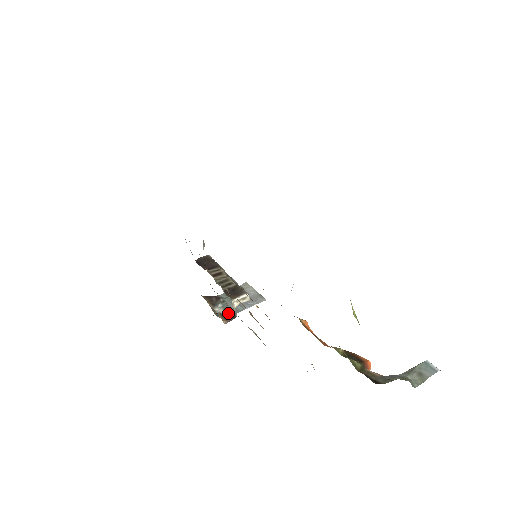
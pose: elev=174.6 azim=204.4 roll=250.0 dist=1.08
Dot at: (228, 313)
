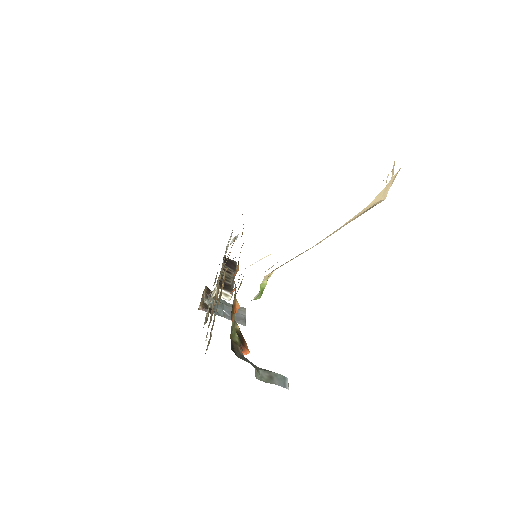
Dot at: occluded
